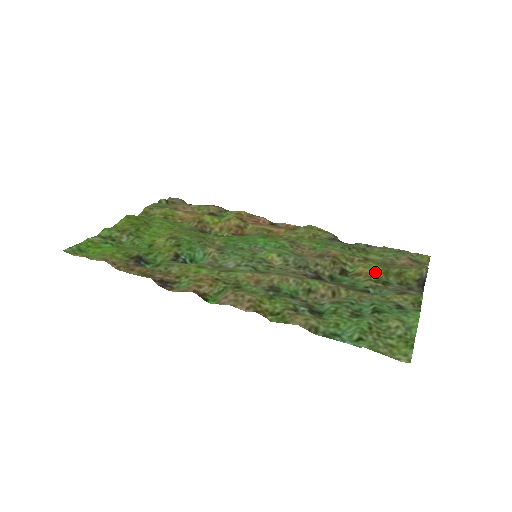
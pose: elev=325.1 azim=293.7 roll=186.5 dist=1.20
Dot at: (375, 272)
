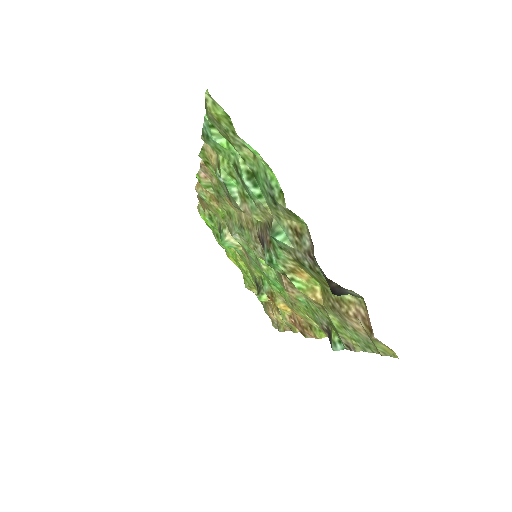
Dot at: occluded
